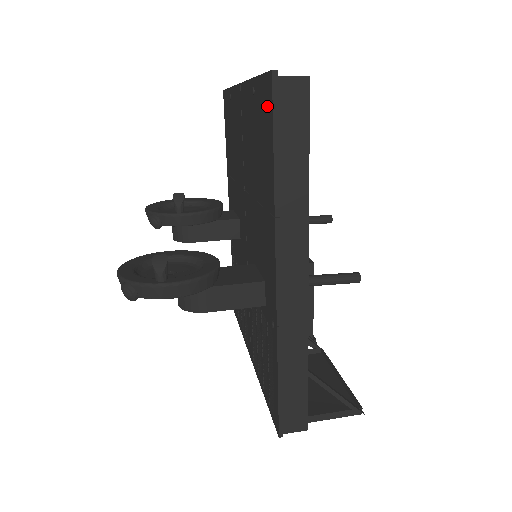
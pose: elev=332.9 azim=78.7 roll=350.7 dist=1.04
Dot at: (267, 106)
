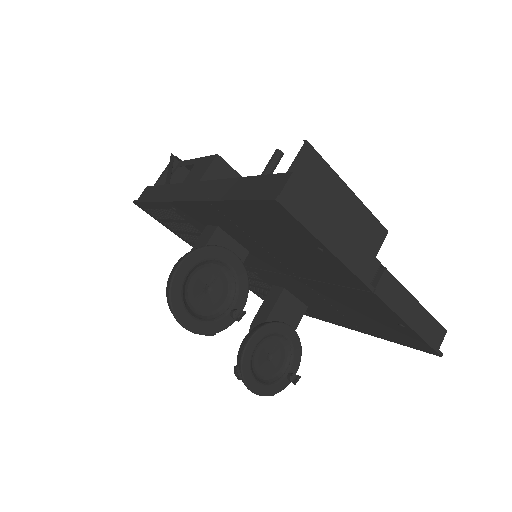
Dot at: (415, 345)
